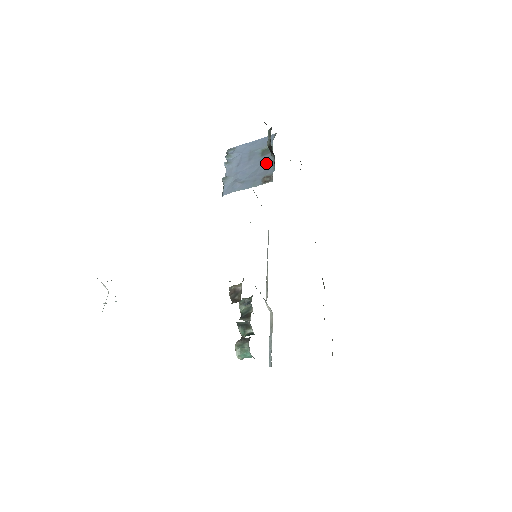
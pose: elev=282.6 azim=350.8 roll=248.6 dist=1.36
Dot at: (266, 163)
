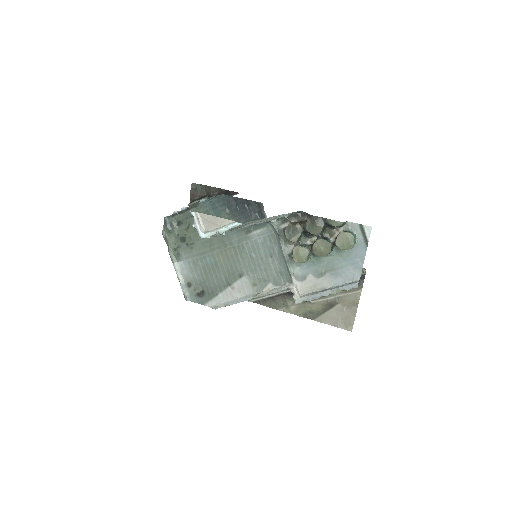
Dot at: occluded
